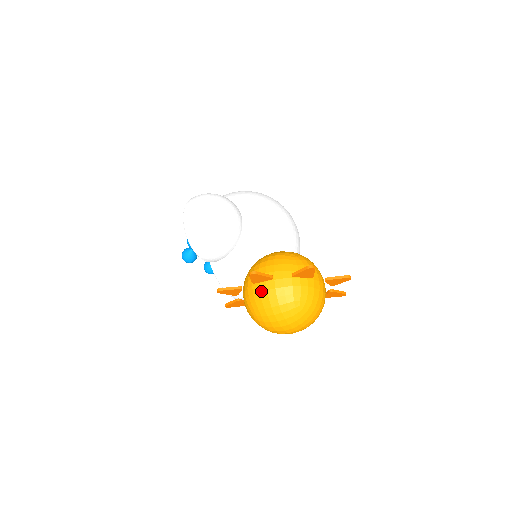
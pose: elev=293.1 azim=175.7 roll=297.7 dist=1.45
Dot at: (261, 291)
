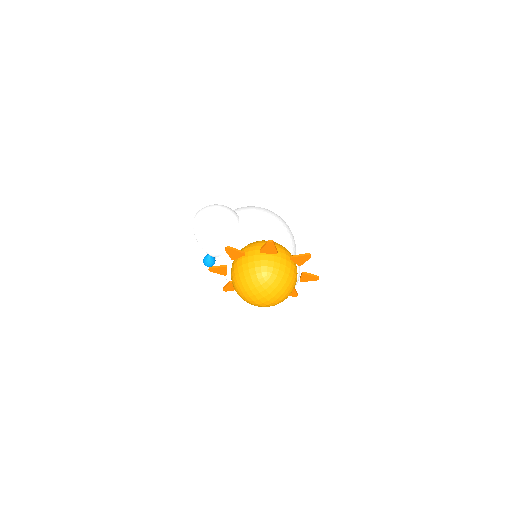
Dot at: (238, 266)
